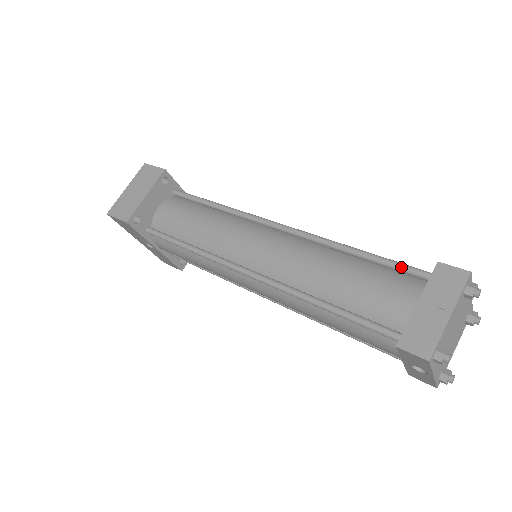
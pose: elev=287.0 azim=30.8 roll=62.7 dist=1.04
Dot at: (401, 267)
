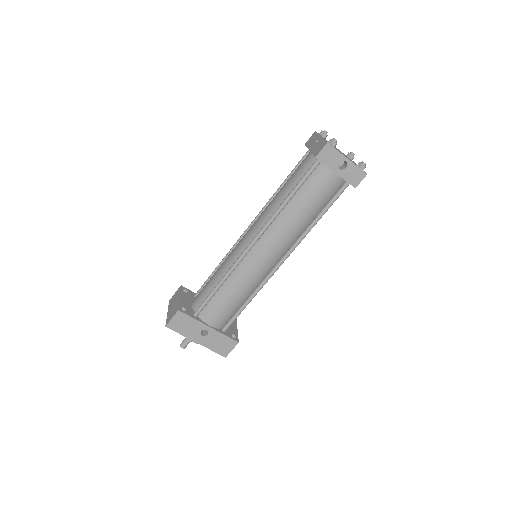
Dot at: (299, 163)
